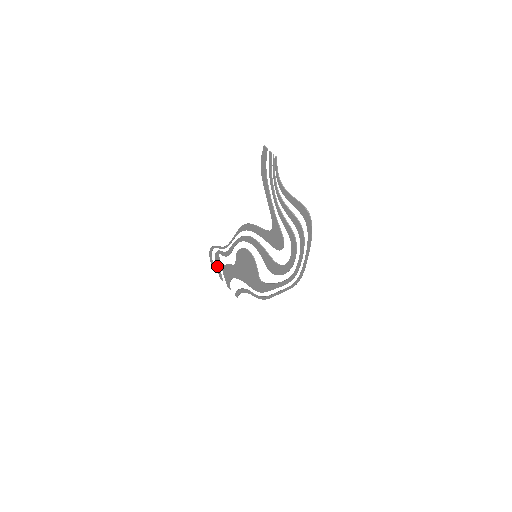
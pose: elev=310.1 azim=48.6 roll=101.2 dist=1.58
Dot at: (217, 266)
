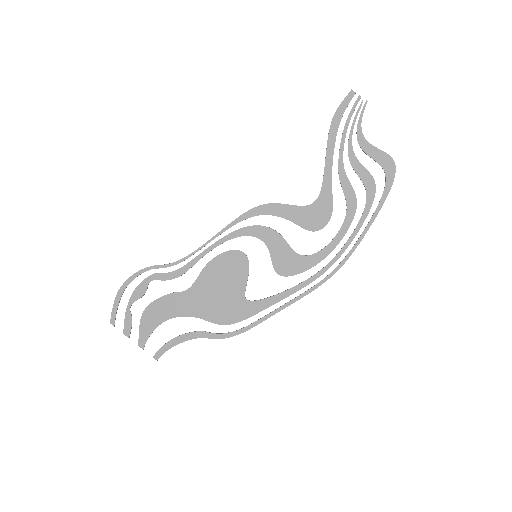
Dot at: (129, 309)
